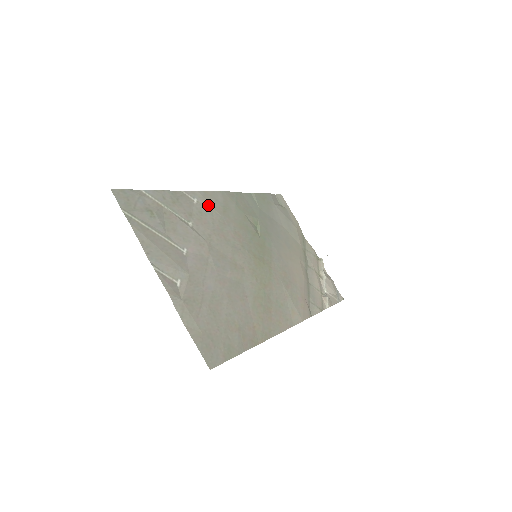
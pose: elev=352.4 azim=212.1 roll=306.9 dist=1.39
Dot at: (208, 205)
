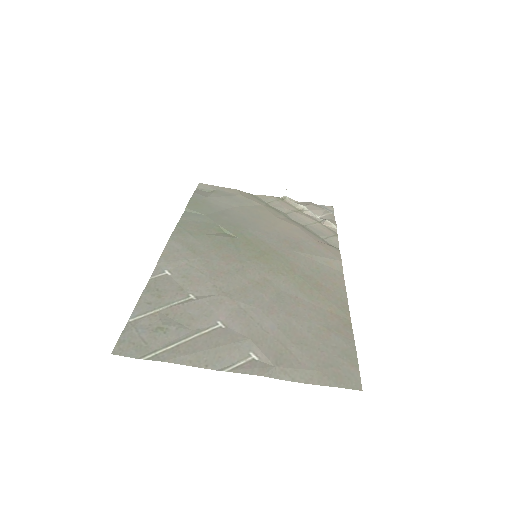
Dot at: (179, 263)
